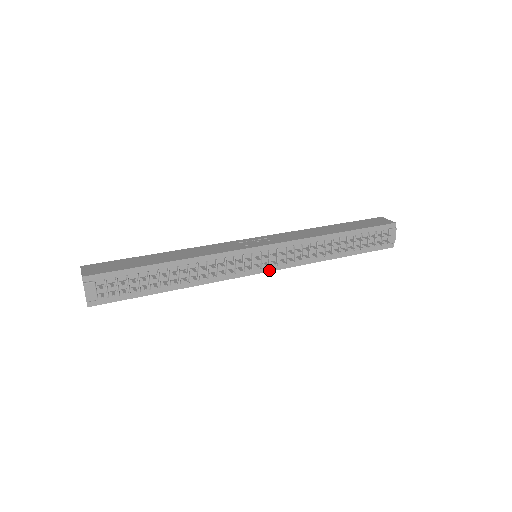
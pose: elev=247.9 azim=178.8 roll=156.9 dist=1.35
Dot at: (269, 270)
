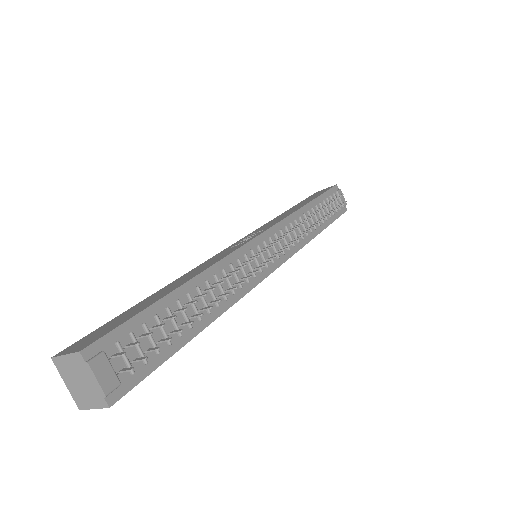
Dot at: (280, 263)
